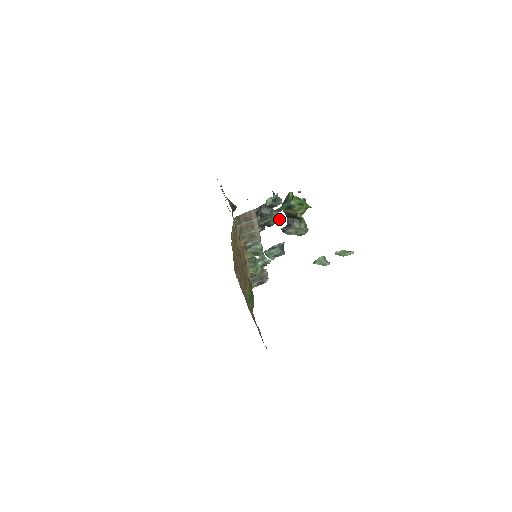
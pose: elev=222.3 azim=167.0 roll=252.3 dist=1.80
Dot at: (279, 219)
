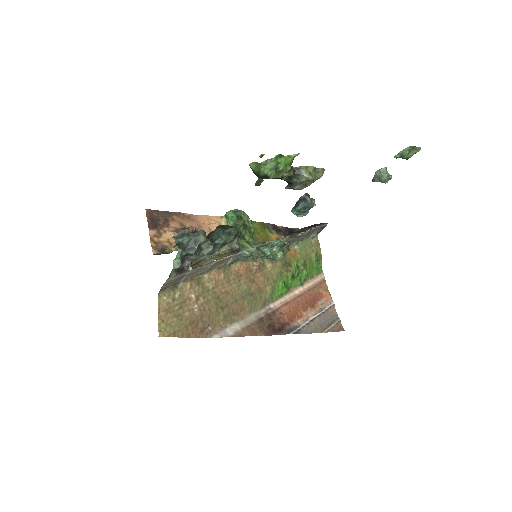
Dot at: (234, 233)
